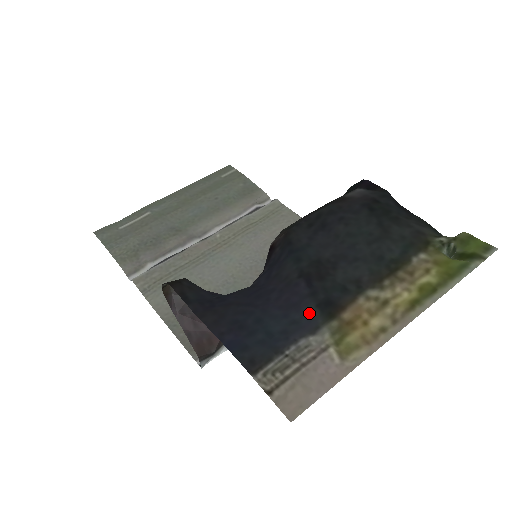
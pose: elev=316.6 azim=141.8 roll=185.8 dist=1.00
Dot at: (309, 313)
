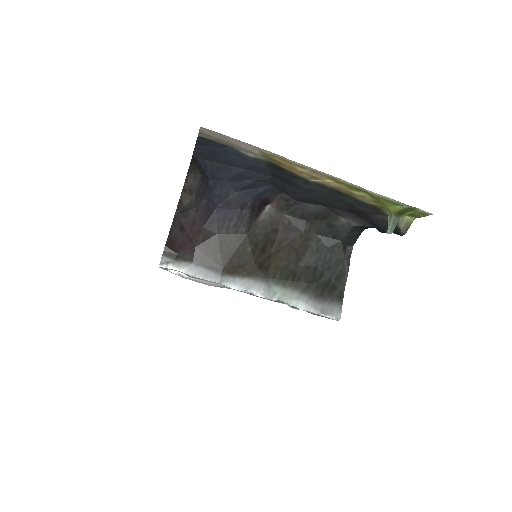
Dot at: (260, 164)
